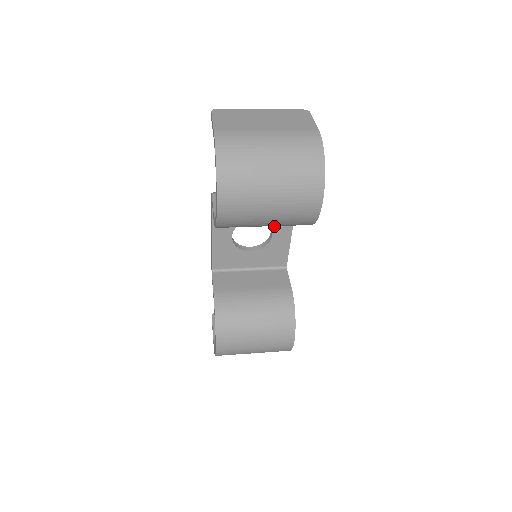
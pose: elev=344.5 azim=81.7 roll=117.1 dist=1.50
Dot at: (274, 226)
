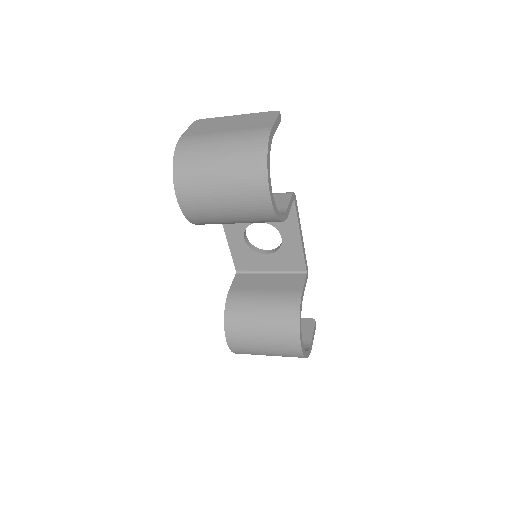
Dot at: (281, 228)
